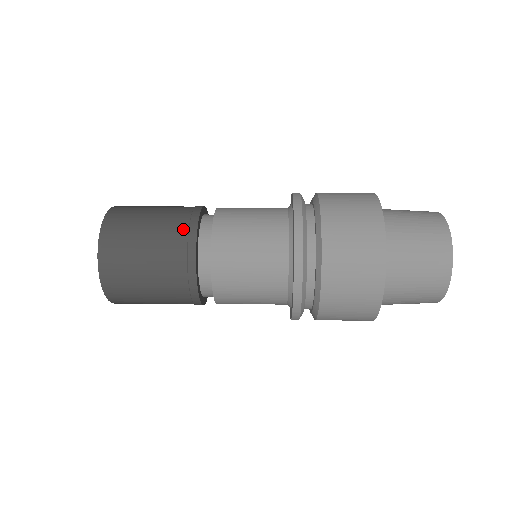
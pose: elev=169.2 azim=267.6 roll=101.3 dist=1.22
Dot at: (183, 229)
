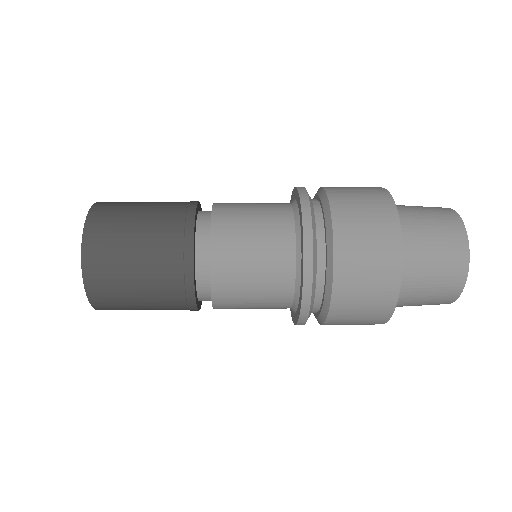
Dot at: (177, 263)
